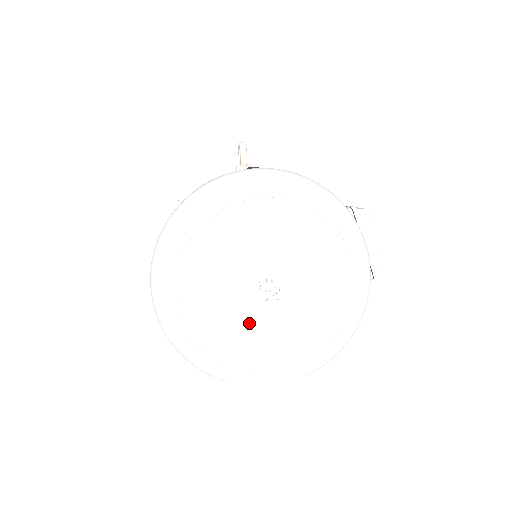
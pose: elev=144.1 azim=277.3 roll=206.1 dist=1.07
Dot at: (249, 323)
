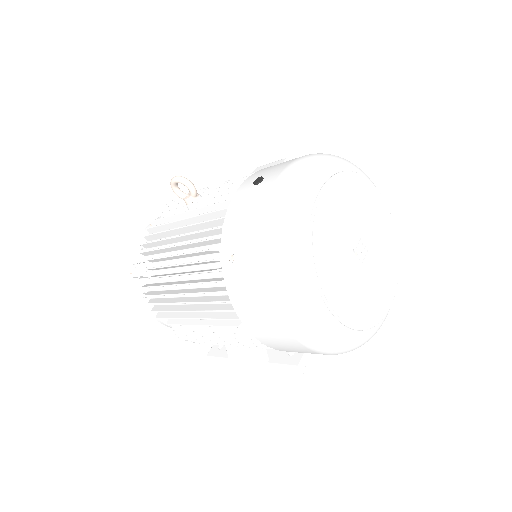
Dot at: (368, 283)
